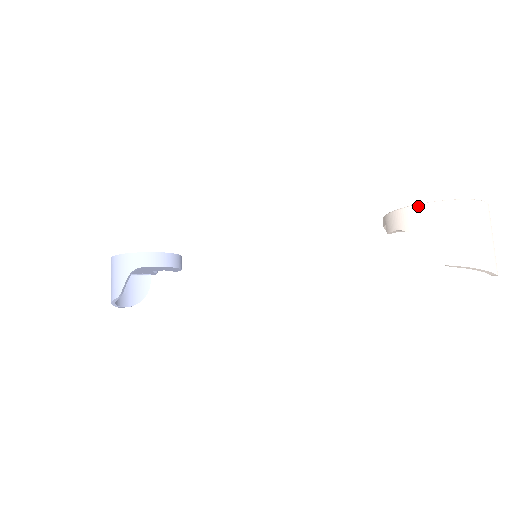
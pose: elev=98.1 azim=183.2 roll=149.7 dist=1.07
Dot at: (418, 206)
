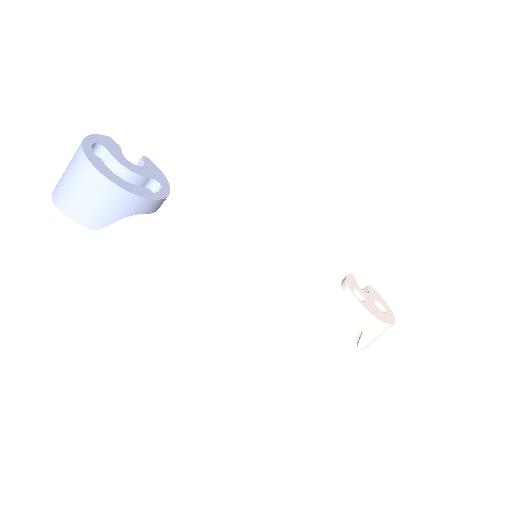
Dot at: (380, 322)
